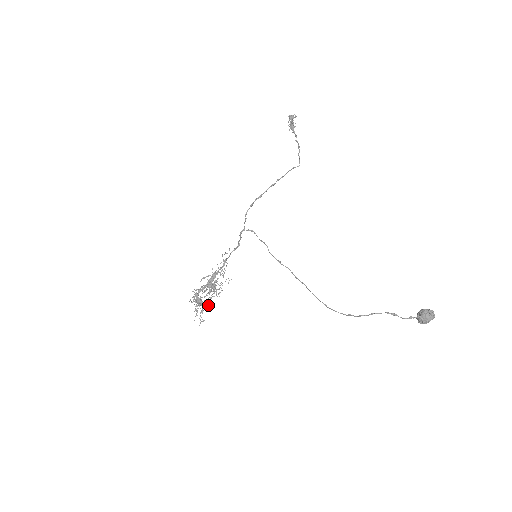
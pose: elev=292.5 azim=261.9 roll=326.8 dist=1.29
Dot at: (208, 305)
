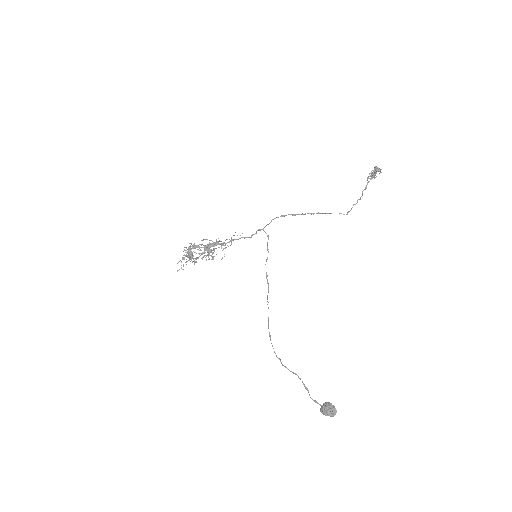
Dot at: (196, 261)
